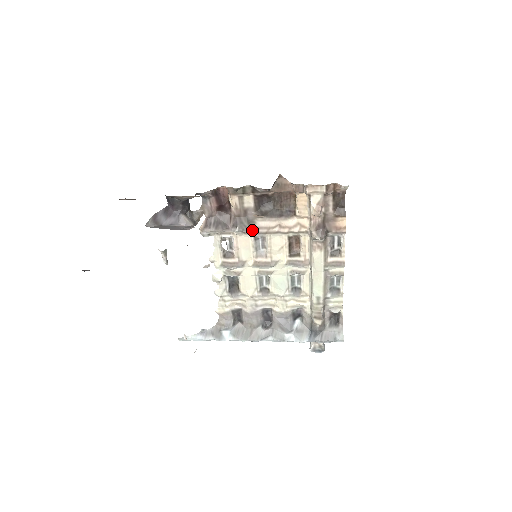
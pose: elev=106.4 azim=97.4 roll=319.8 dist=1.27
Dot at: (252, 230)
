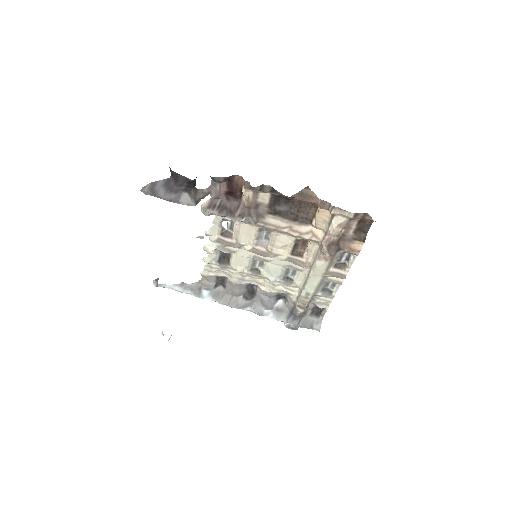
Dot at: (259, 223)
